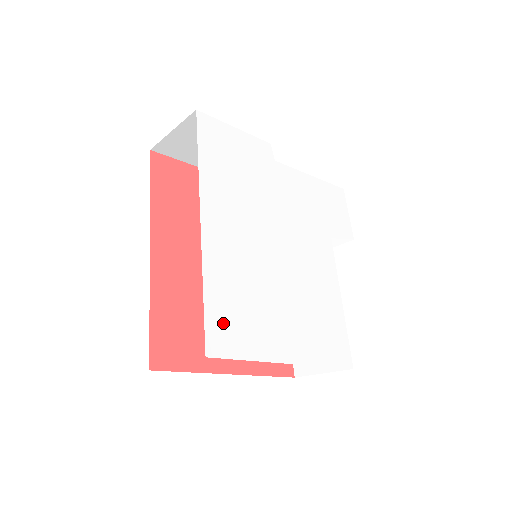
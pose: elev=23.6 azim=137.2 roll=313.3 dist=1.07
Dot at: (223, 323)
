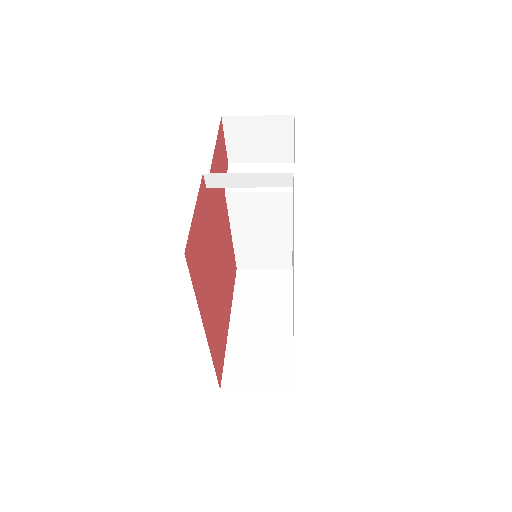
Dot at: occluded
